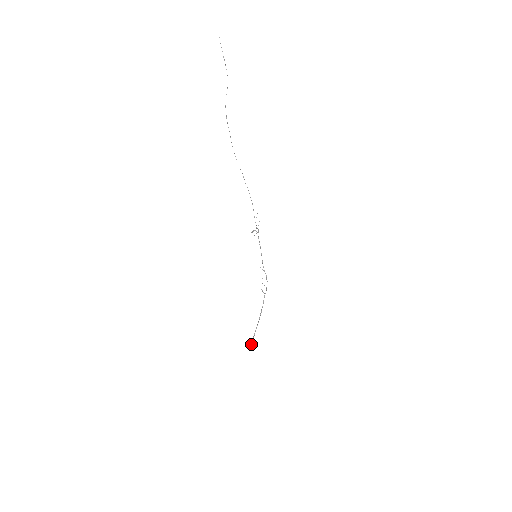
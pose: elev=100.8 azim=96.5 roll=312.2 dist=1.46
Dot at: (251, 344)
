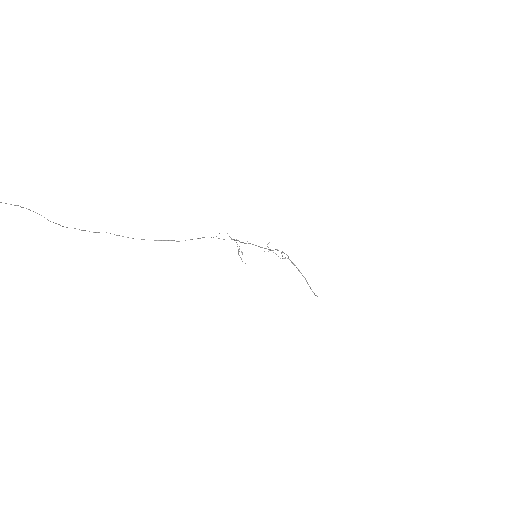
Dot at: (315, 295)
